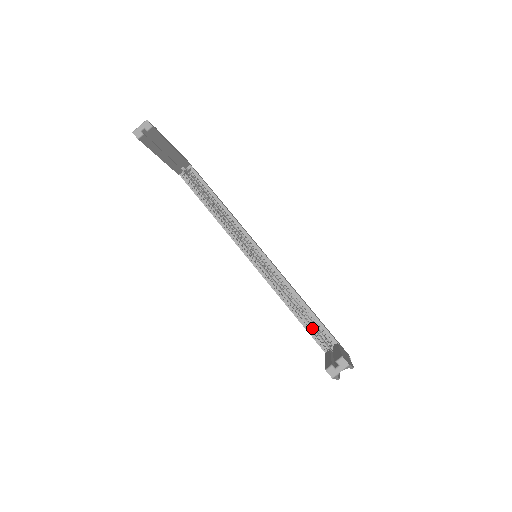
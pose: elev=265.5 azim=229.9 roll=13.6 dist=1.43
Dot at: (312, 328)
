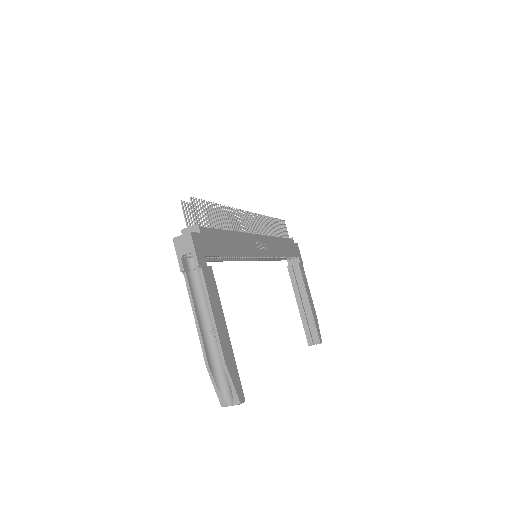
Dot at: occluded
